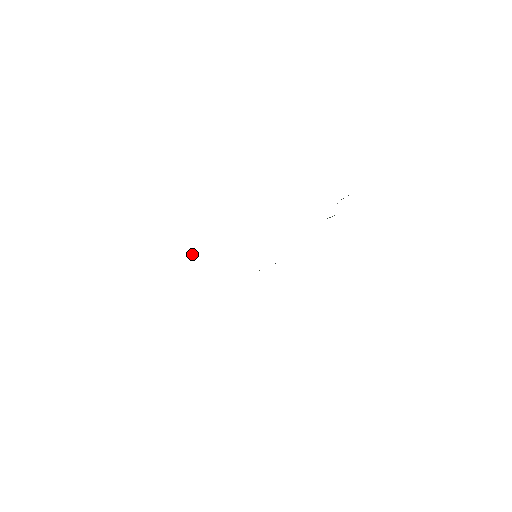
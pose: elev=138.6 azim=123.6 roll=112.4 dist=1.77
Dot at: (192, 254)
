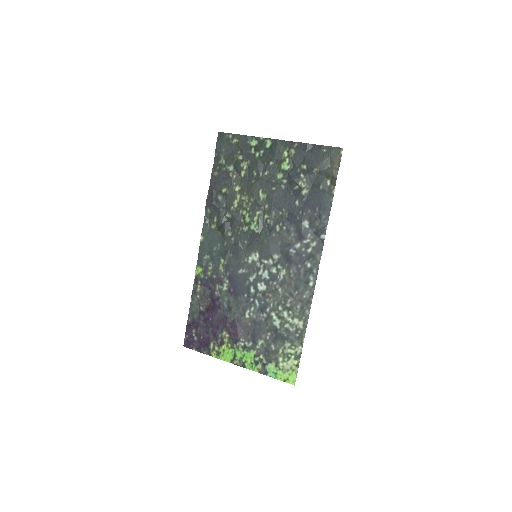
Dot at: (301, 353)
